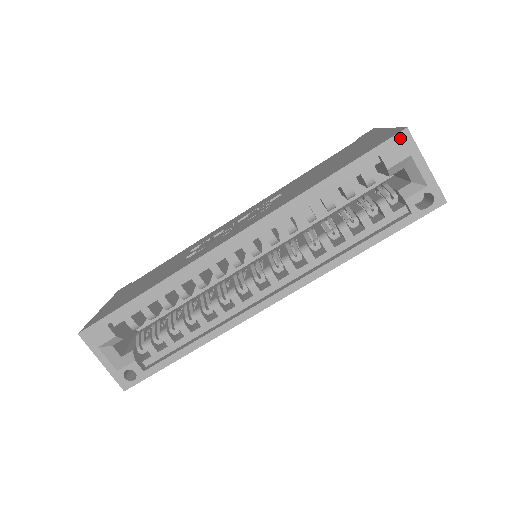
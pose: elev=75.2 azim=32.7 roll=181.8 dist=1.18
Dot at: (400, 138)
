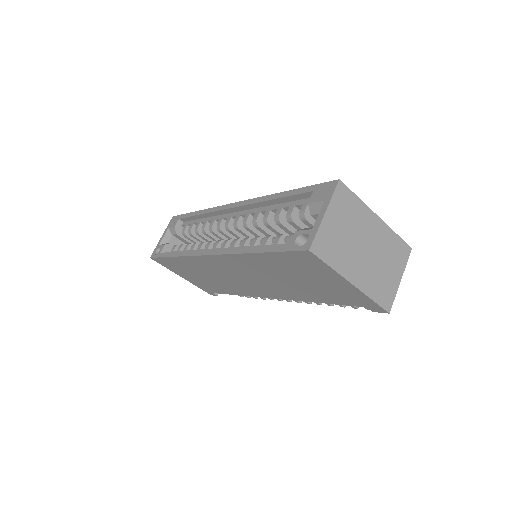
Dot at: (331, 185)
